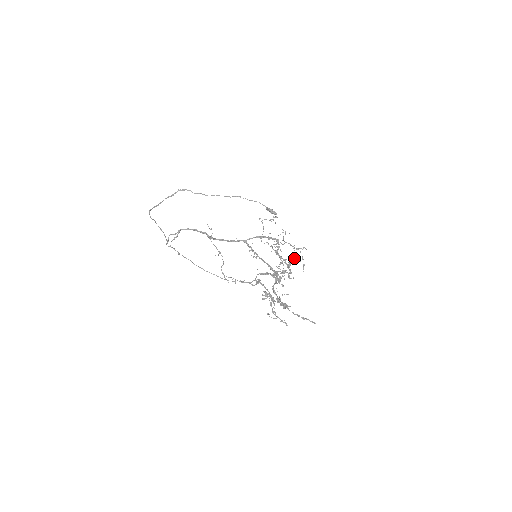
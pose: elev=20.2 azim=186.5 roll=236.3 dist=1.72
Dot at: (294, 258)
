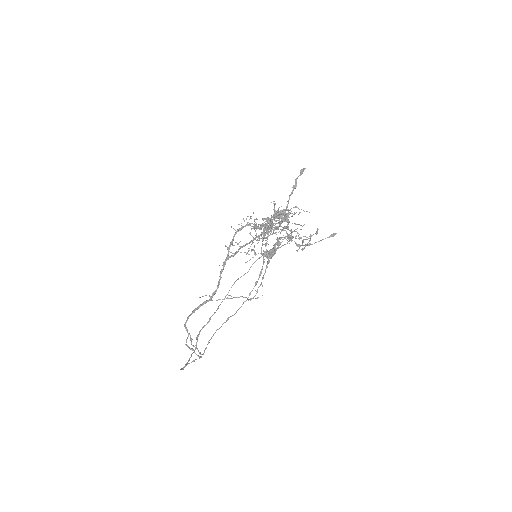
Dot at: (276, 212)
